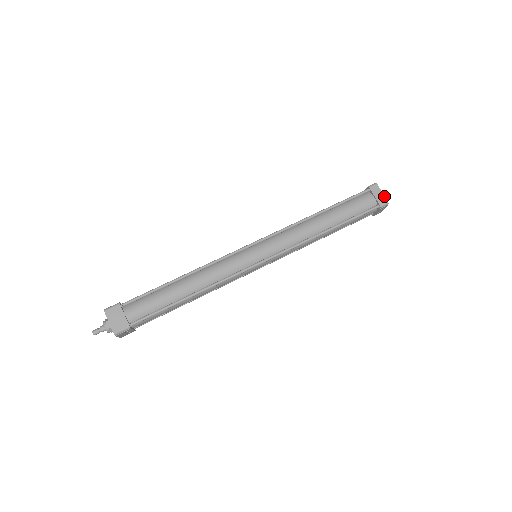
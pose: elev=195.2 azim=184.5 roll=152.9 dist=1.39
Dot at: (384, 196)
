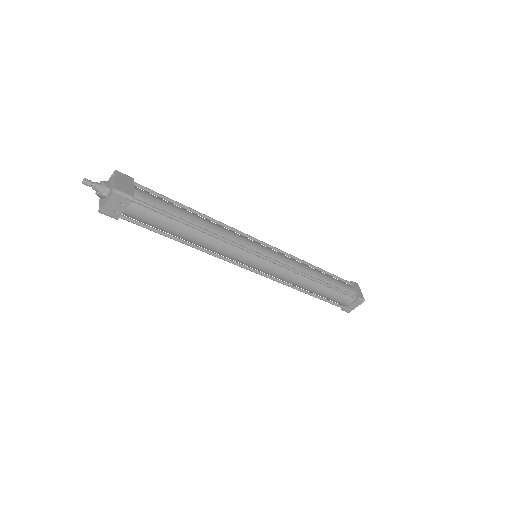
Dot at: (362, 294)
